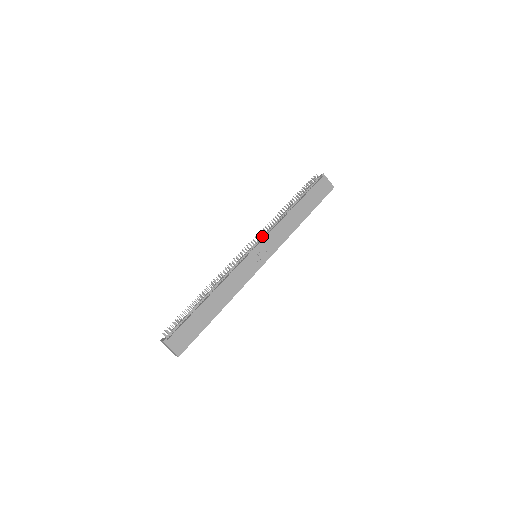
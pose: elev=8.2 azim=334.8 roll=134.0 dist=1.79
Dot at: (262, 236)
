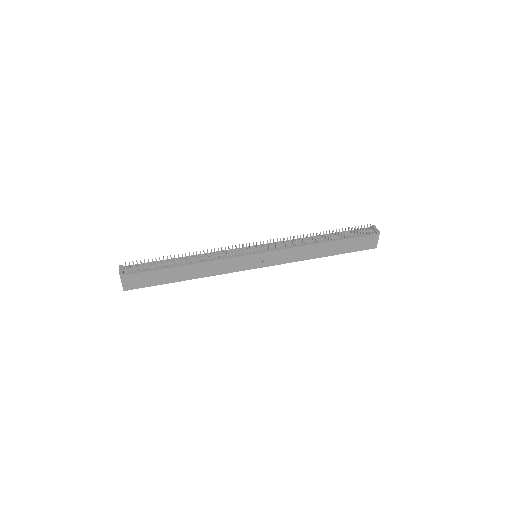
Dot at: (276, 247)
